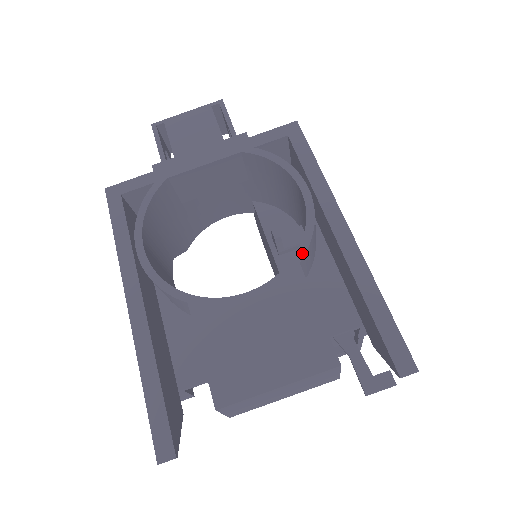
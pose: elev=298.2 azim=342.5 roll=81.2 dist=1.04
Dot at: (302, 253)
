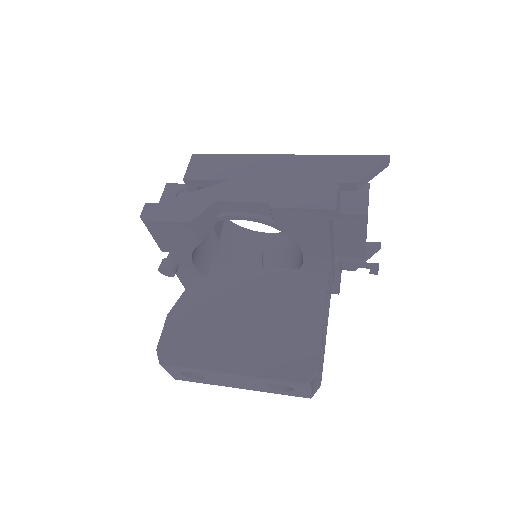
Dot at: occluded
